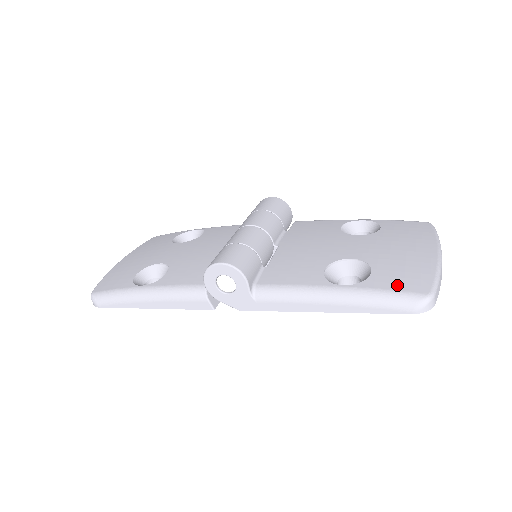
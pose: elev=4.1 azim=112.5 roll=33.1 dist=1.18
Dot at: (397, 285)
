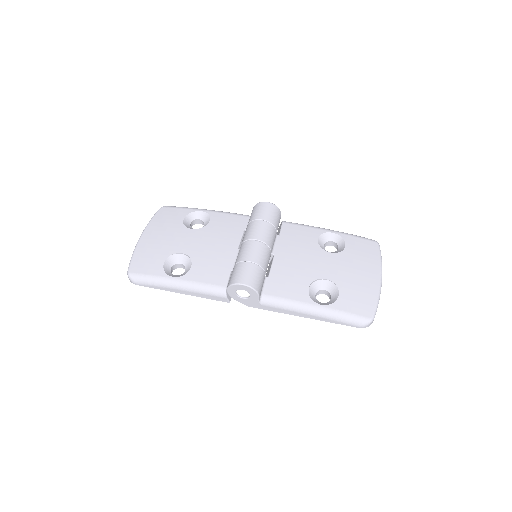
Dot at: (354, 309)
